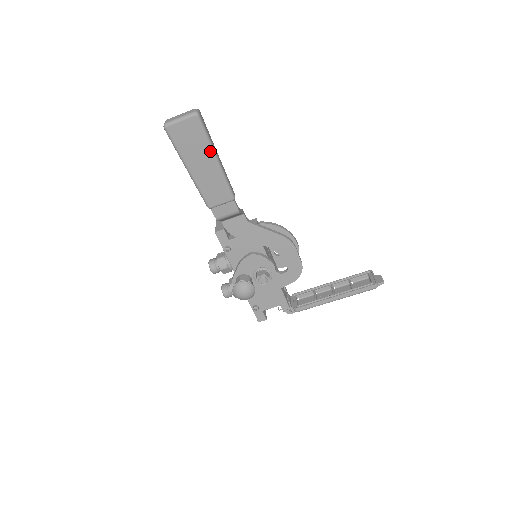
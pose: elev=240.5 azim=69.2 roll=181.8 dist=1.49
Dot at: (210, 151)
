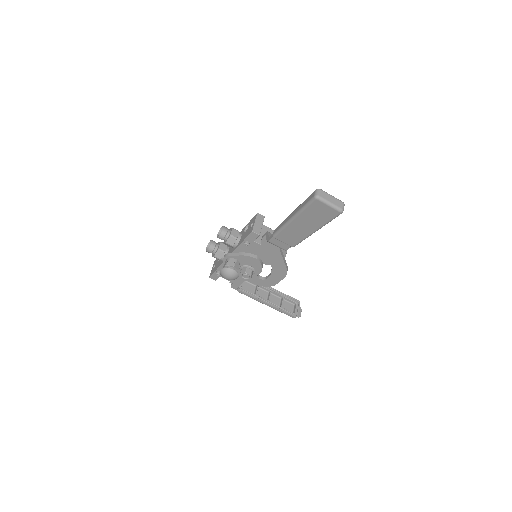
Dot at: (319, 227)
